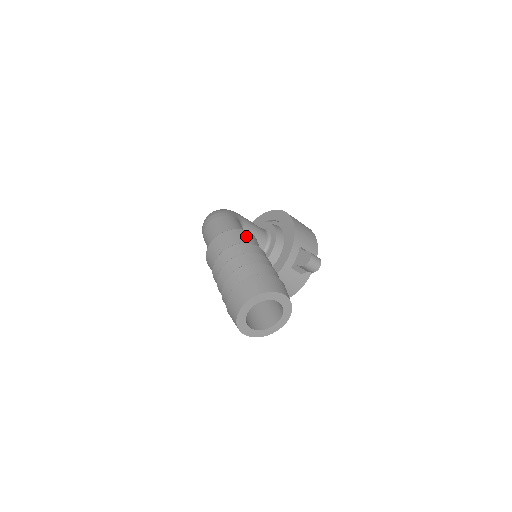
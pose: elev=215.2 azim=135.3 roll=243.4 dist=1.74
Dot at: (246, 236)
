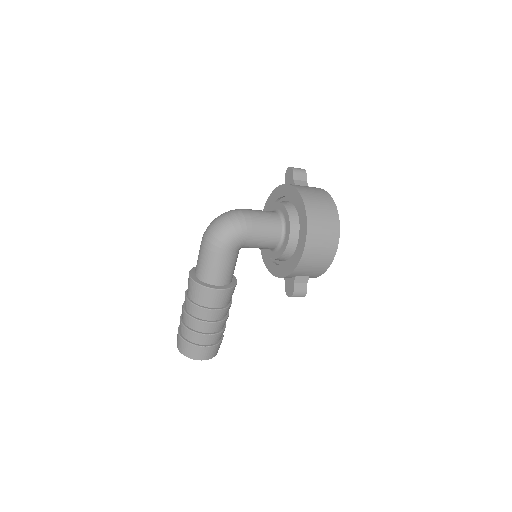
Dot at: (212, 297)
